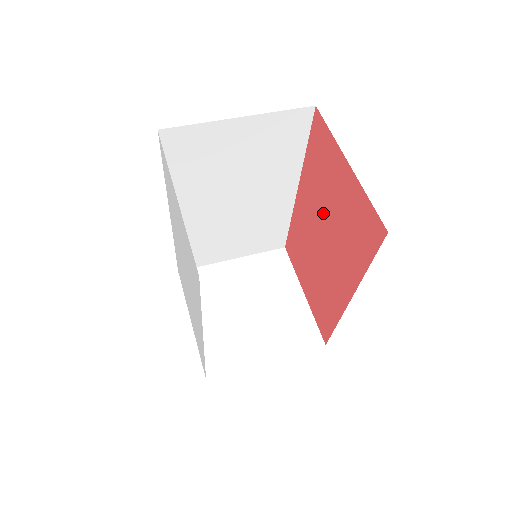
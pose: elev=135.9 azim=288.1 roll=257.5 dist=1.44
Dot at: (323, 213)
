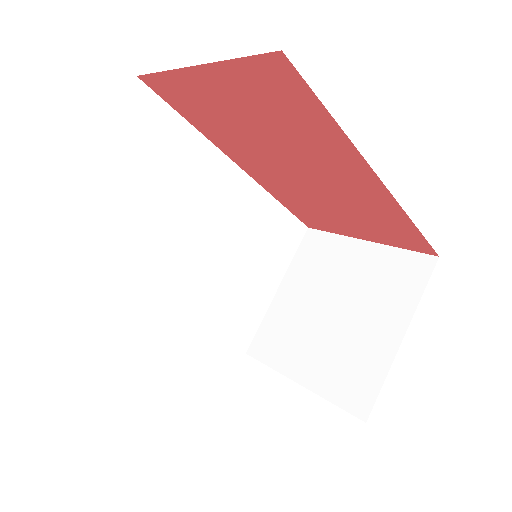
Dot at: (263, 148)
